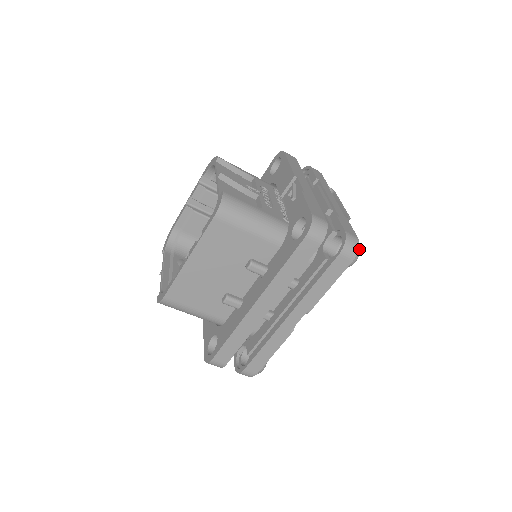
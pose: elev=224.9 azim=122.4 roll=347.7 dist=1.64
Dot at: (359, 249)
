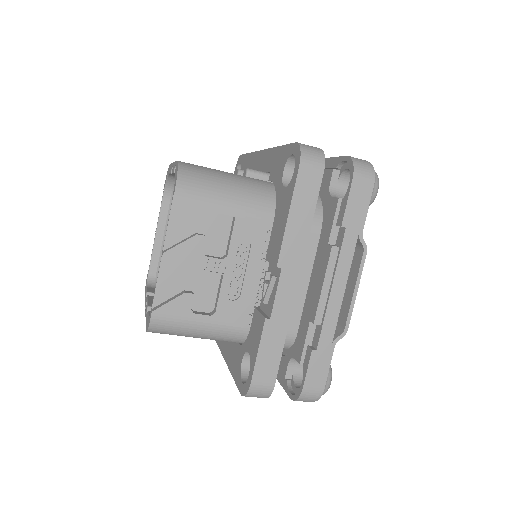
Dot at: (323, 394)
